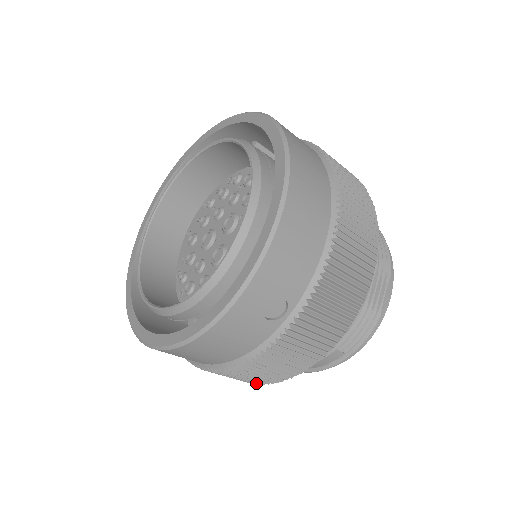
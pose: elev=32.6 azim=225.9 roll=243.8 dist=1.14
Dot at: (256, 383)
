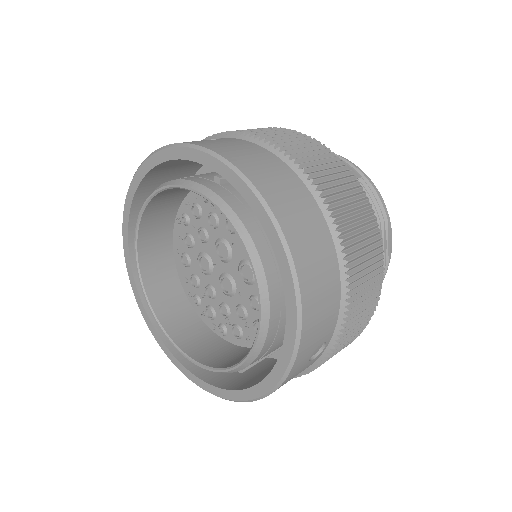
Dot at: occluded
